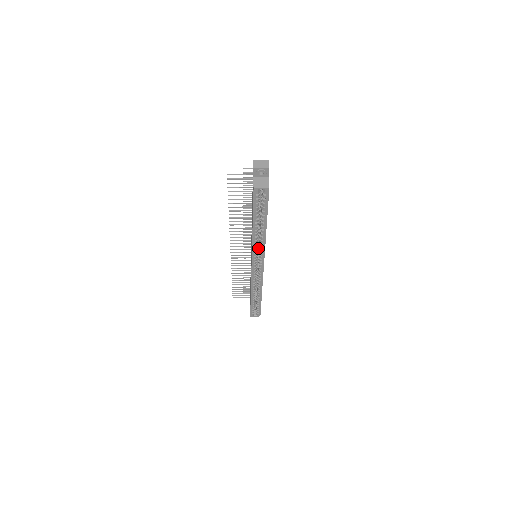
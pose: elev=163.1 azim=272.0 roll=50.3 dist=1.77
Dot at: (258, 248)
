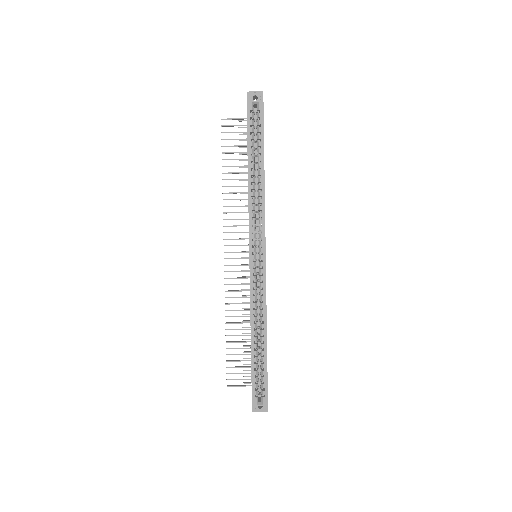
Dot at: occluded
